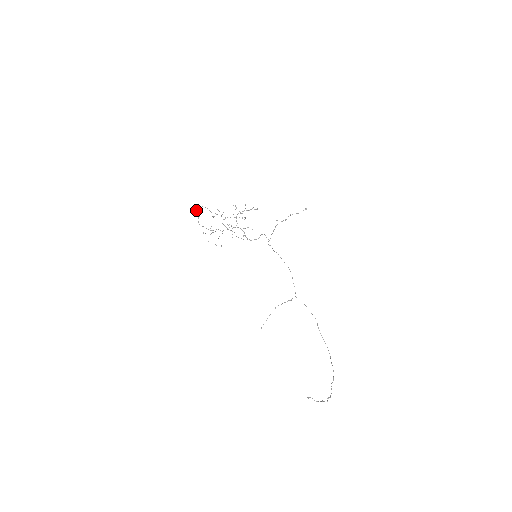
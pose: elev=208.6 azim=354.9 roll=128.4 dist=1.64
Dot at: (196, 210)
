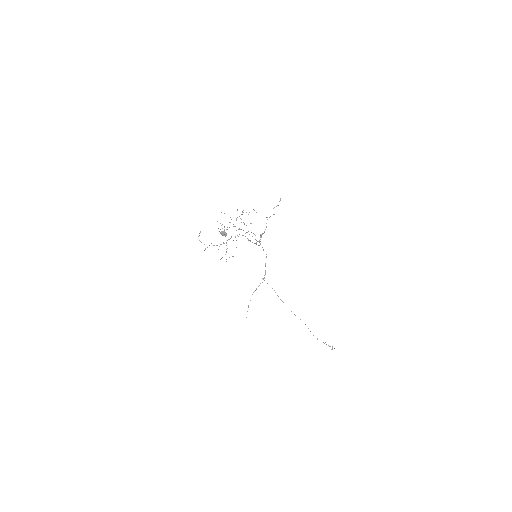
Dot at: (225, 232)
